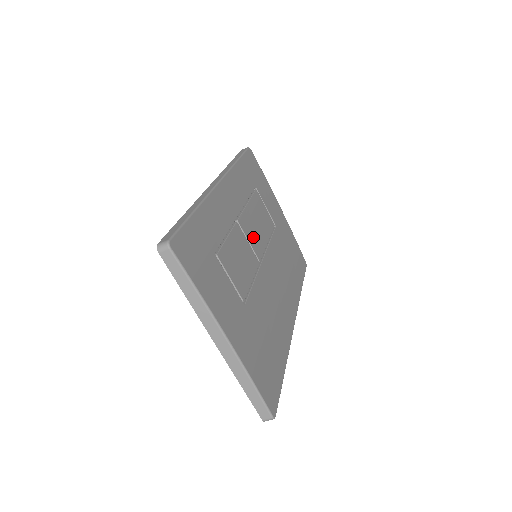
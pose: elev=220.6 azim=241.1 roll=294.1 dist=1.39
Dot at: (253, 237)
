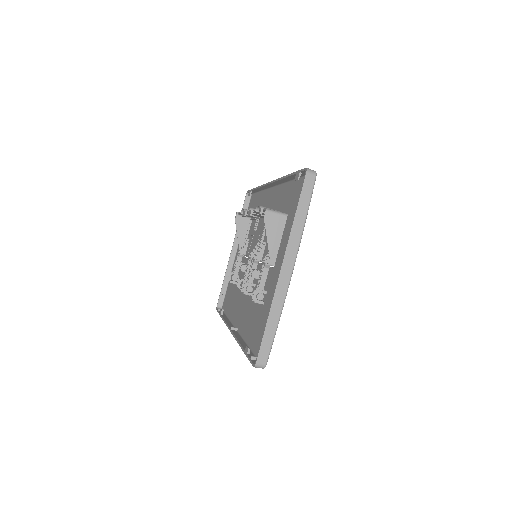
Dot at: occluded
